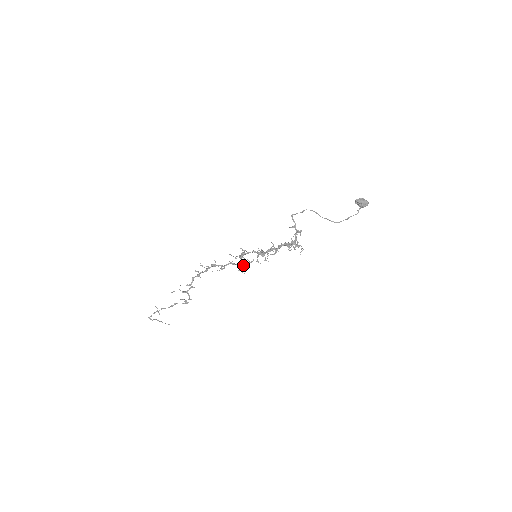
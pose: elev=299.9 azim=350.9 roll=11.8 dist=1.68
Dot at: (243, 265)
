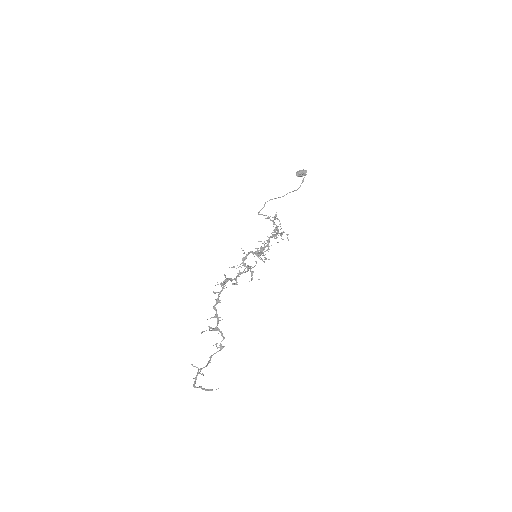
Dot at: occluded
